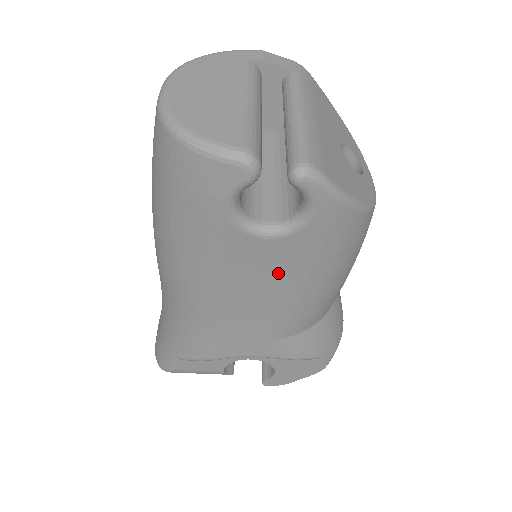
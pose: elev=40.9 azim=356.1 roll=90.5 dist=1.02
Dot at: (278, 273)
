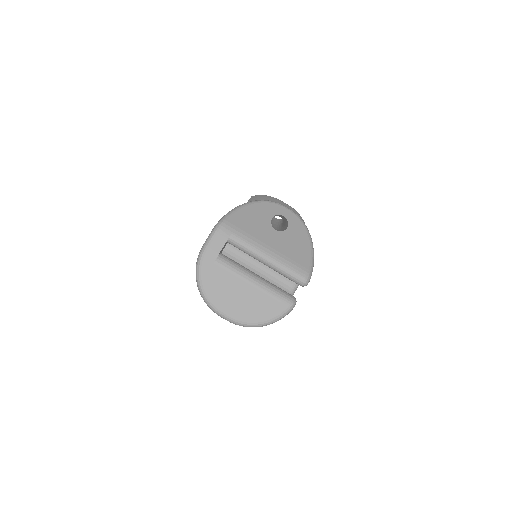
Dot at: occluded
